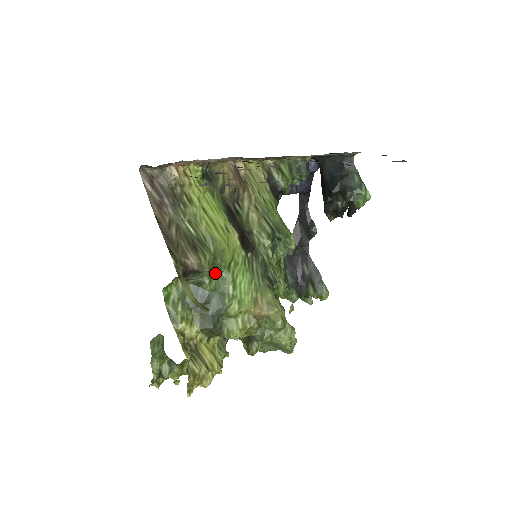
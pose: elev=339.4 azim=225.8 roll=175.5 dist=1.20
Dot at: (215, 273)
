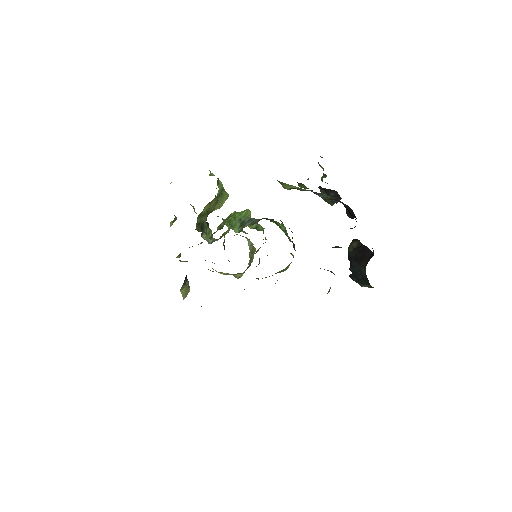
Dot at: occluded
